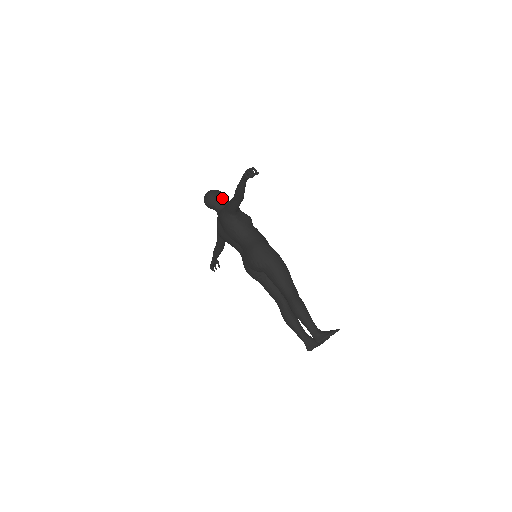
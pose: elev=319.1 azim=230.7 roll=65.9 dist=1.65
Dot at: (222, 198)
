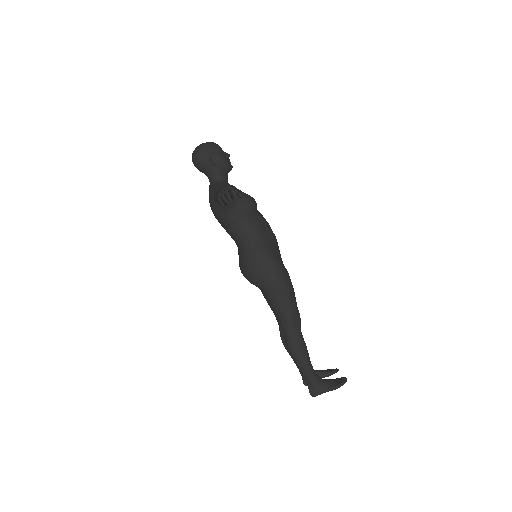
Dot at: (217, 161)
